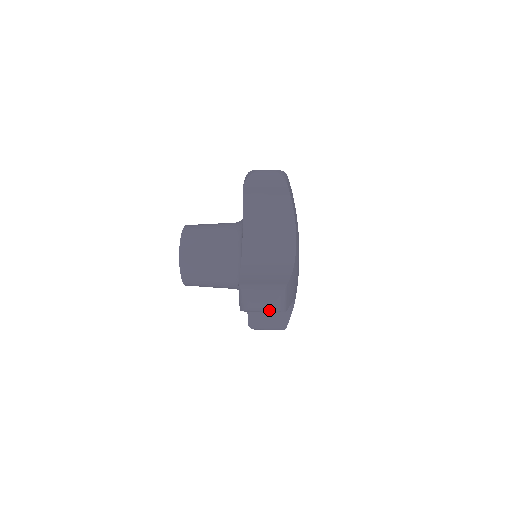
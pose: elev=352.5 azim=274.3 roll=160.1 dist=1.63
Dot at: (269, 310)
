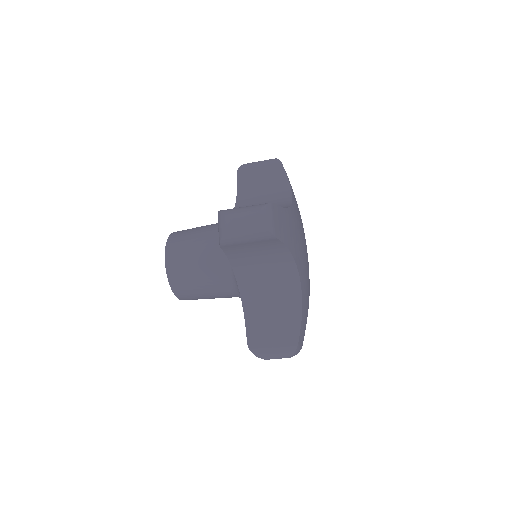
Dot at: (252, 227)
